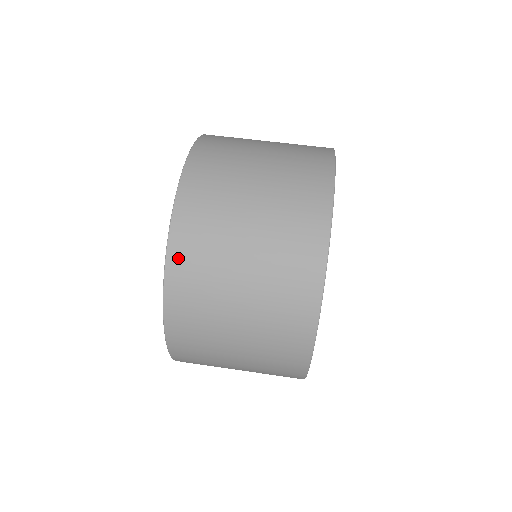
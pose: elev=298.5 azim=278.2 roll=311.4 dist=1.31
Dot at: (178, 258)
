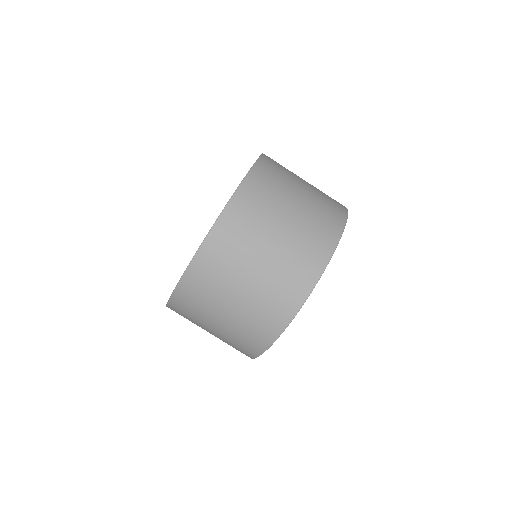
Dot at: (216, 239)
